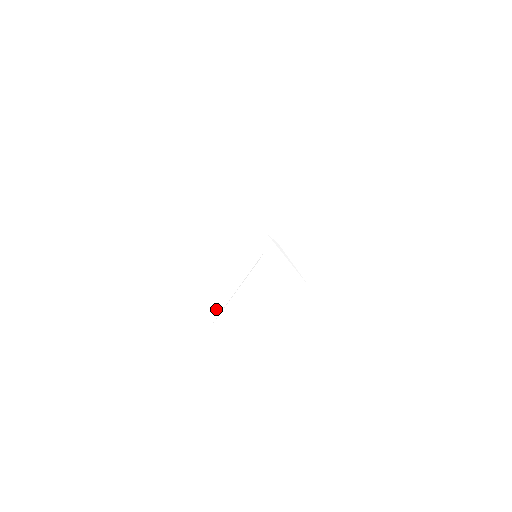
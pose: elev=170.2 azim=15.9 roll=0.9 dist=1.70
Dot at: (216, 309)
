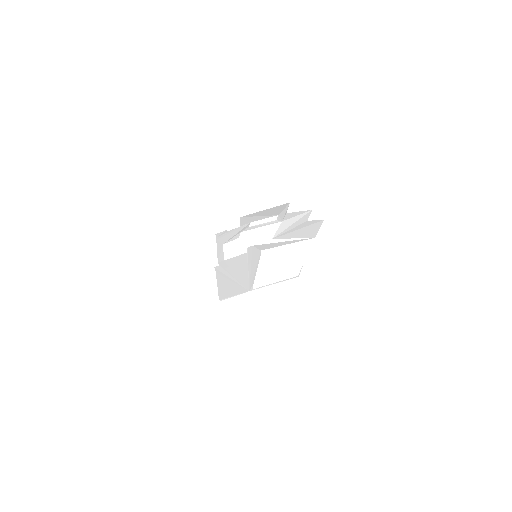
Dot at: (247, 283)
